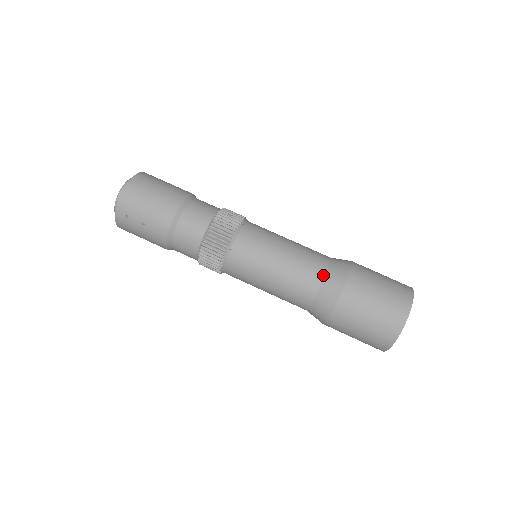
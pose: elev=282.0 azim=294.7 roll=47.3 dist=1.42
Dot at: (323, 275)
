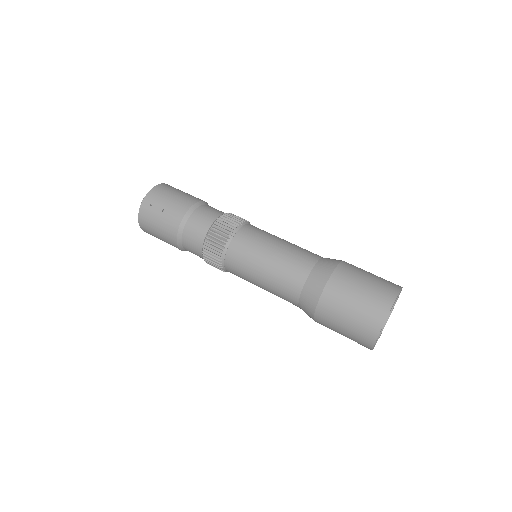
Dot at: (317, 260)
